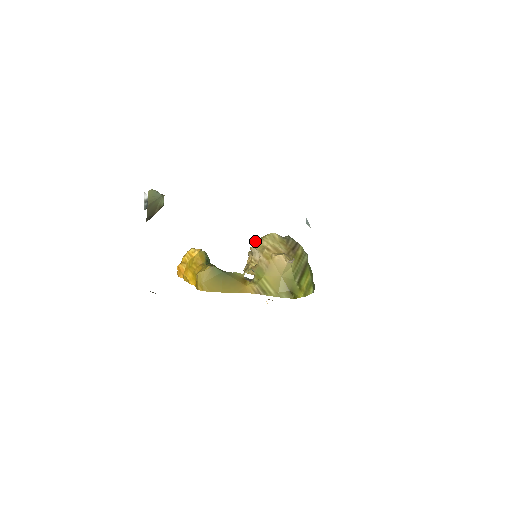
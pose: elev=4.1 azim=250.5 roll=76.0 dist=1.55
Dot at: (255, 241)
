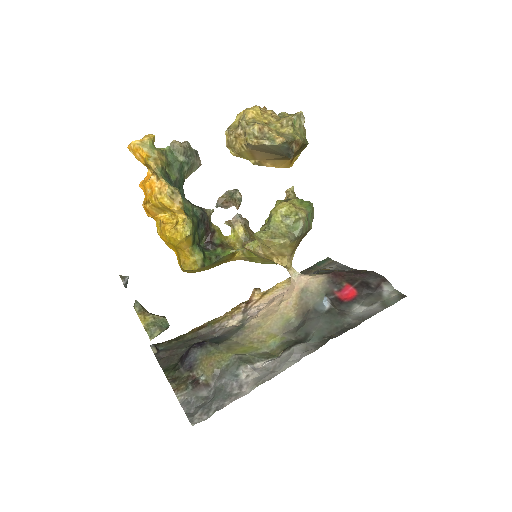
Dot at: (261, 240)
